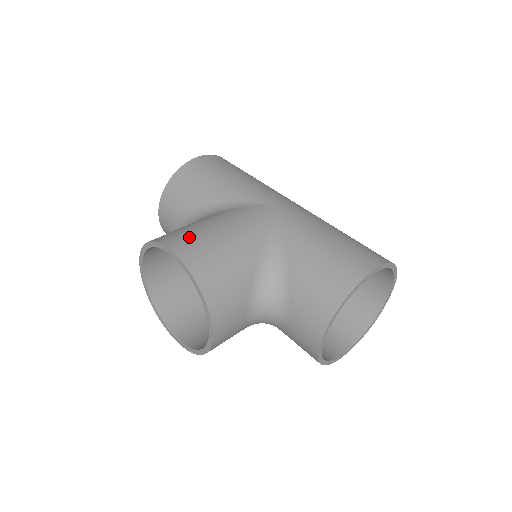
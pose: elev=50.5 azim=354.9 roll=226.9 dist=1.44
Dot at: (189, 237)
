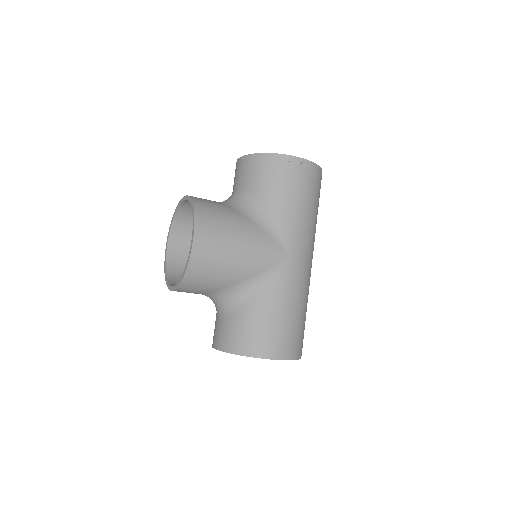
Dot at: (214, 237)
